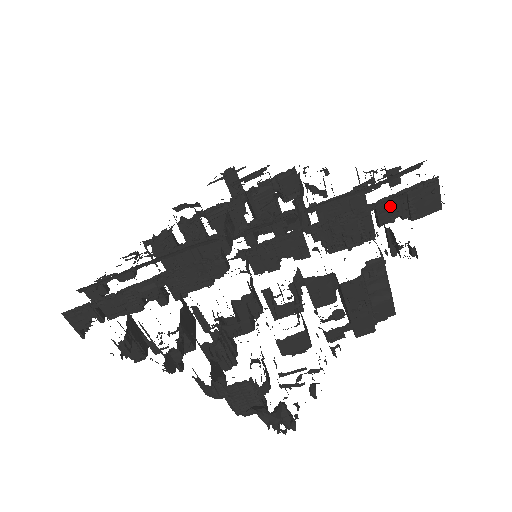
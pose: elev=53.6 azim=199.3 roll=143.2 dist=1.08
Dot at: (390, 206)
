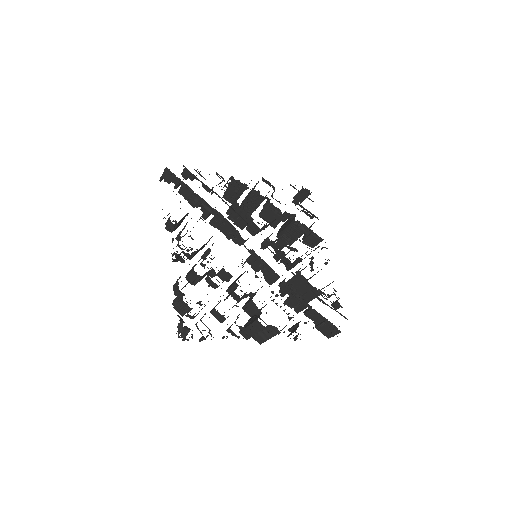
Dot at: (315, 315)
